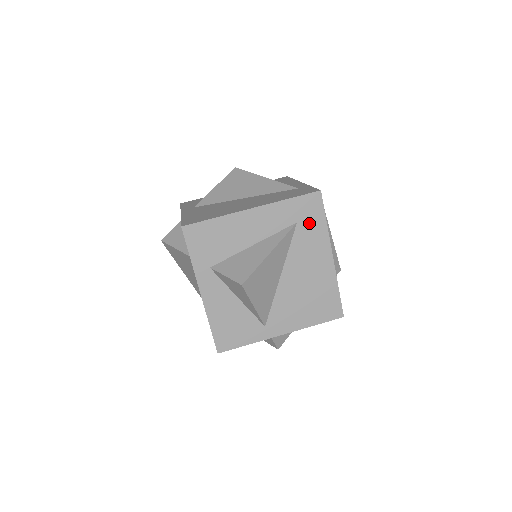
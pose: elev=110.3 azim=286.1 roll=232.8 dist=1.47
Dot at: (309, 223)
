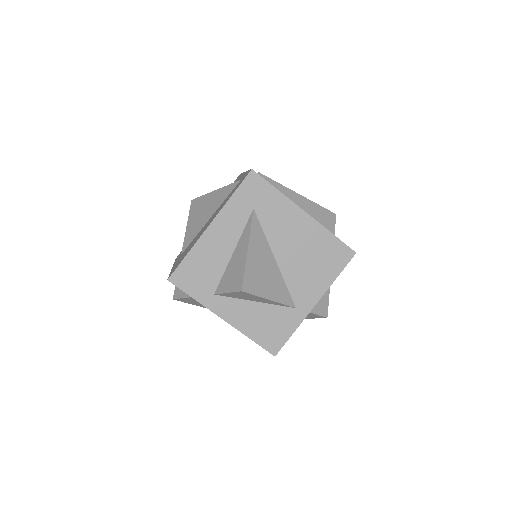
Dot at: (264, 201)
